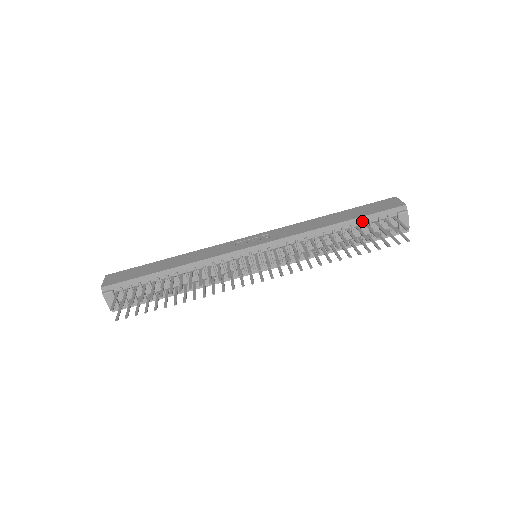
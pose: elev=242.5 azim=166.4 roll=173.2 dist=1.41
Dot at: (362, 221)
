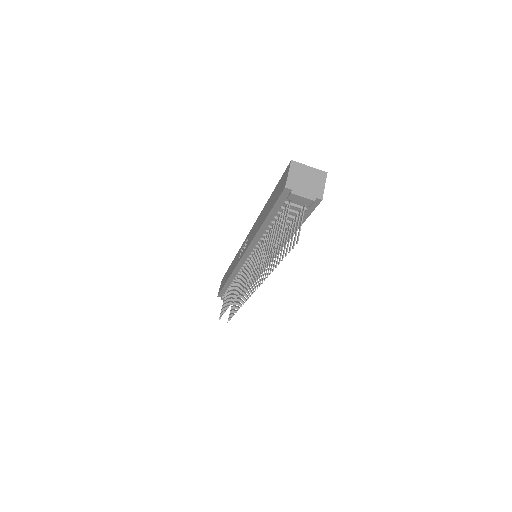
Dot at: (274, 215)
